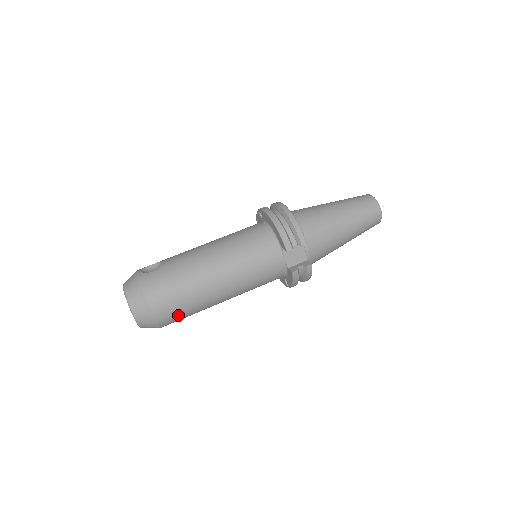
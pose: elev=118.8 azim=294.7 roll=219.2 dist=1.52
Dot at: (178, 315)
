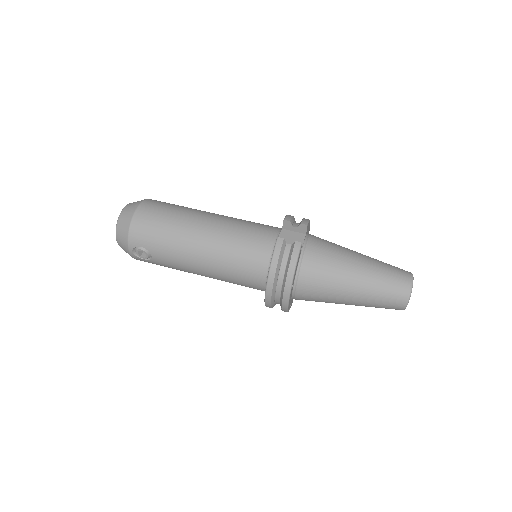
Dot at: (152, 225)
